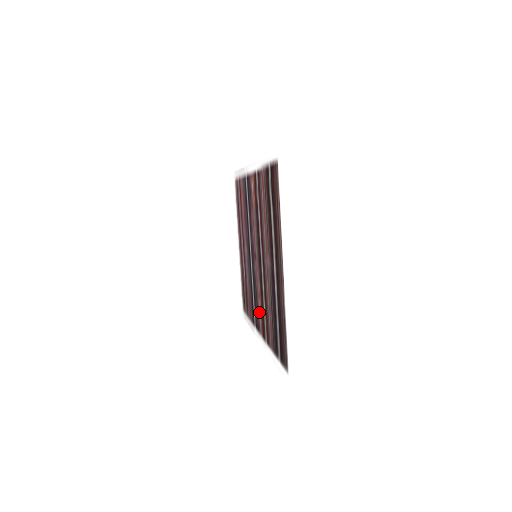
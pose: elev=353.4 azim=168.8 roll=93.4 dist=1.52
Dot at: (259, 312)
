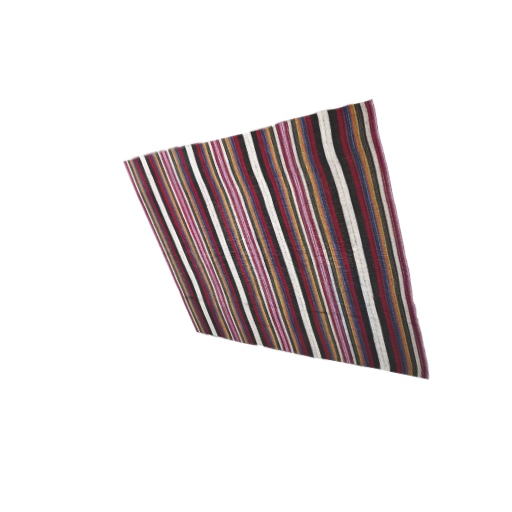
Dot at: (280, 325)
